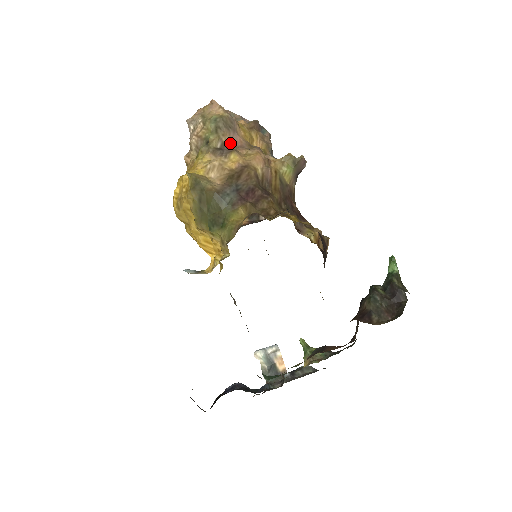
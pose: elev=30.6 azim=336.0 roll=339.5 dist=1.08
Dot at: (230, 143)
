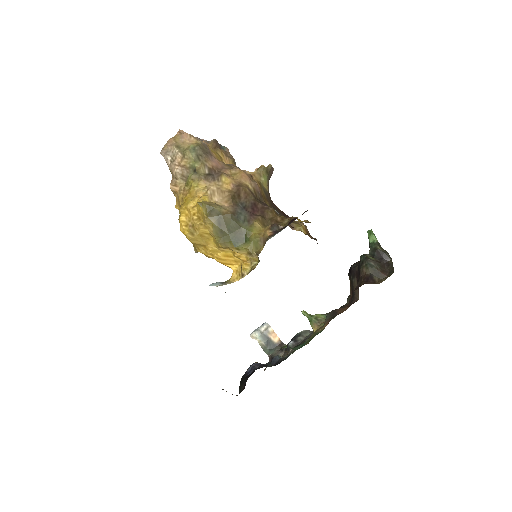
Dot at: (214, 167)
